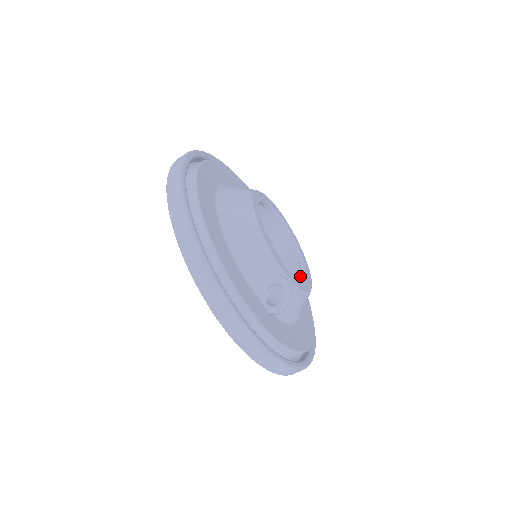
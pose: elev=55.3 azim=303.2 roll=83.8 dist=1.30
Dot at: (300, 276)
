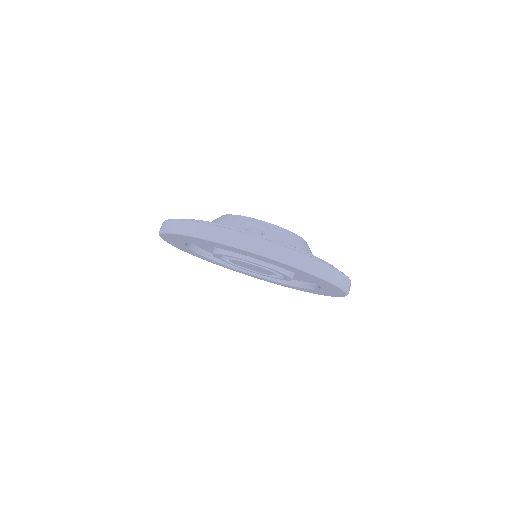
Dot at: occluded
